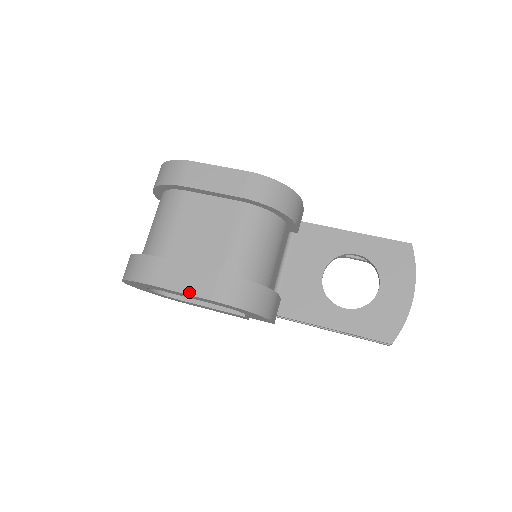
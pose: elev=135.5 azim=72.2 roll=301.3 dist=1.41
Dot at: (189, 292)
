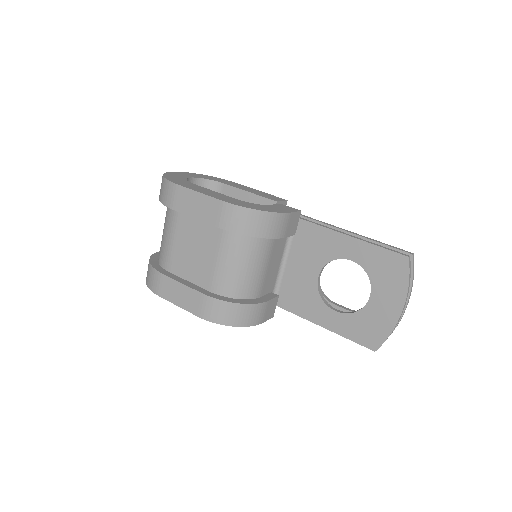
Dot at: (184, 307)
